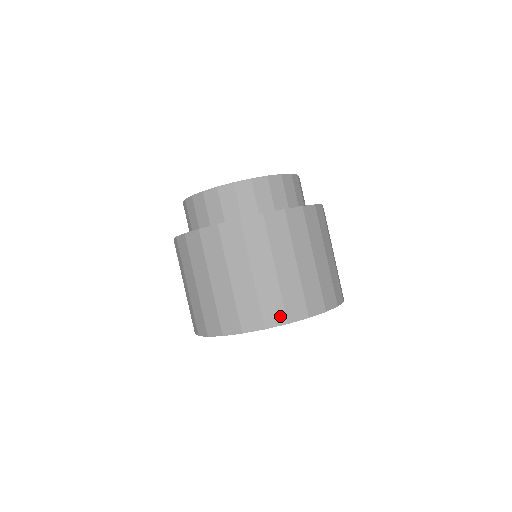
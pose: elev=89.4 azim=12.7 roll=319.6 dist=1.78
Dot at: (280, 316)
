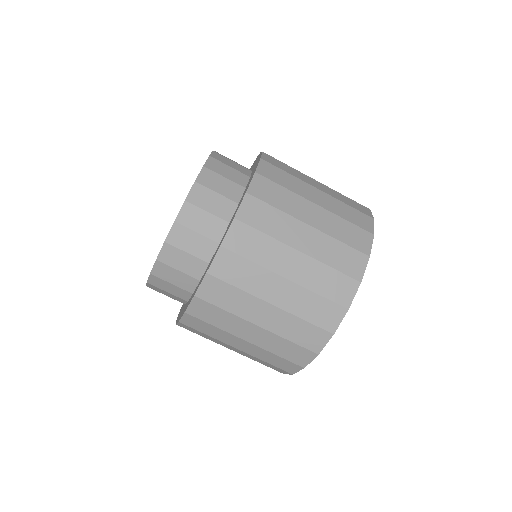
Dot at: (335, 311)
